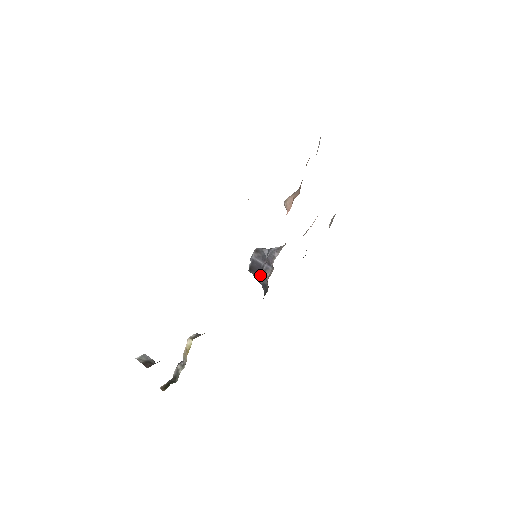
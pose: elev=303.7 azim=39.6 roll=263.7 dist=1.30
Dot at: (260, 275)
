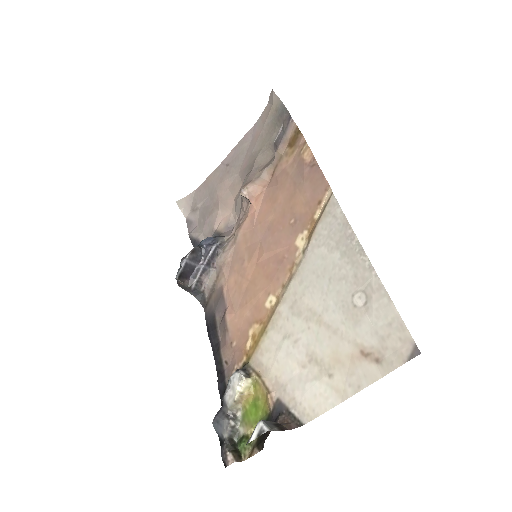
Dot at: (191, 280)
